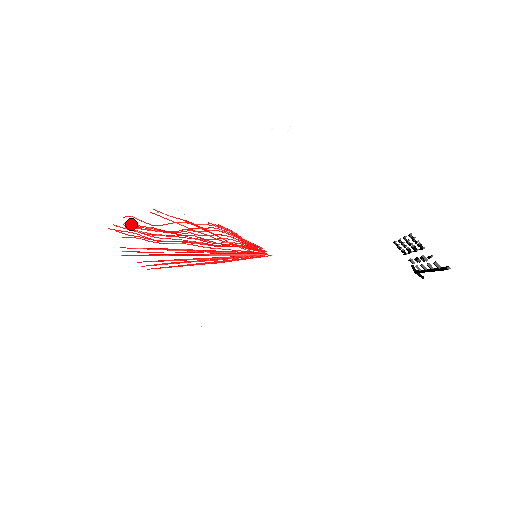
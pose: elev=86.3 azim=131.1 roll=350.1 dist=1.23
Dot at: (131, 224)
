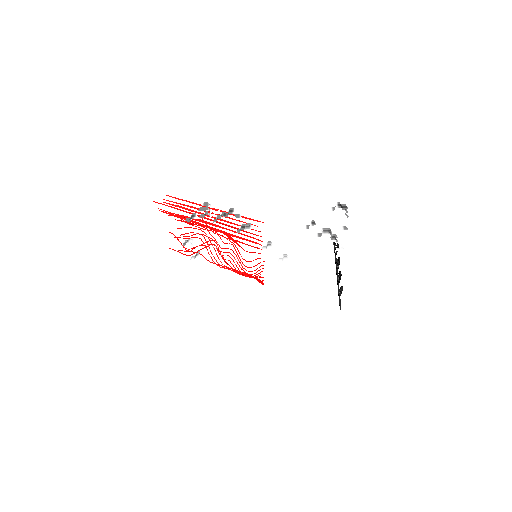
Dot at: occluded
